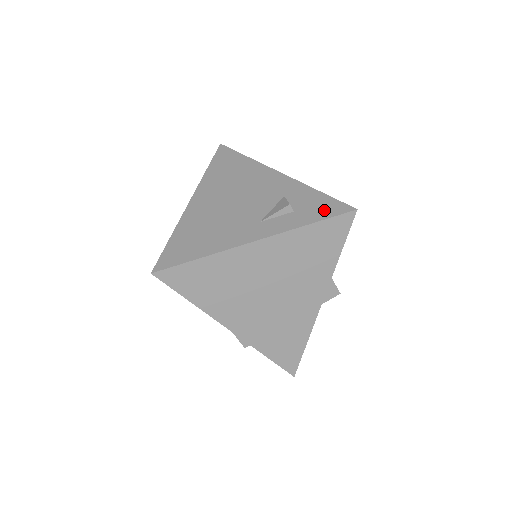
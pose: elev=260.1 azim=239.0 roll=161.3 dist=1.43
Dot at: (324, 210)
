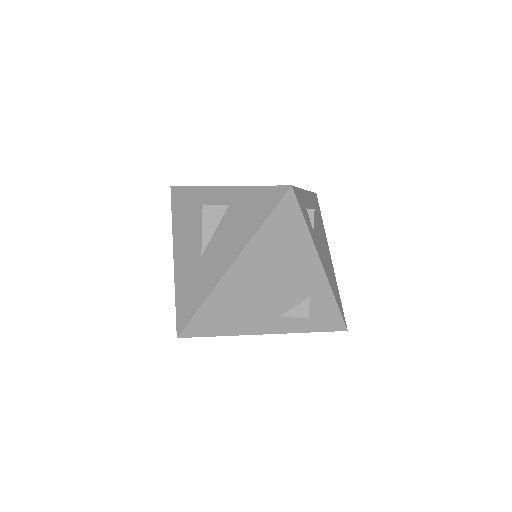
Dot at: (328, 324)
